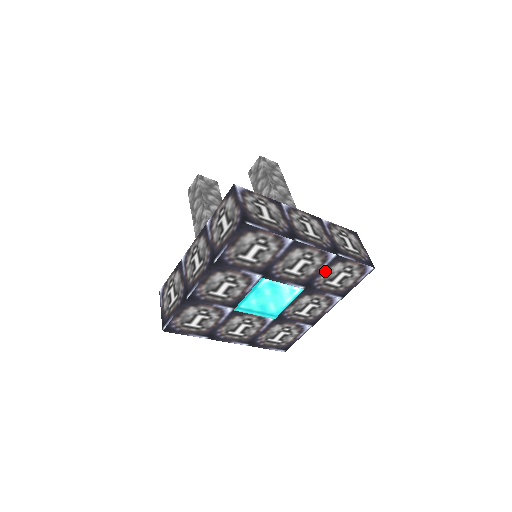
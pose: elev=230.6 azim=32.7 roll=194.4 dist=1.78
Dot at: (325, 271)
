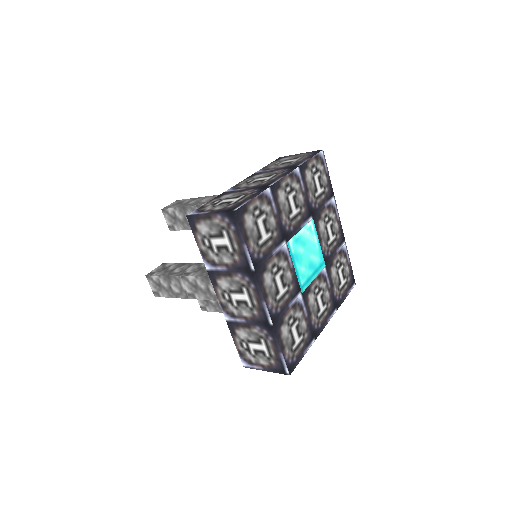
Dot at: (307, 188)
